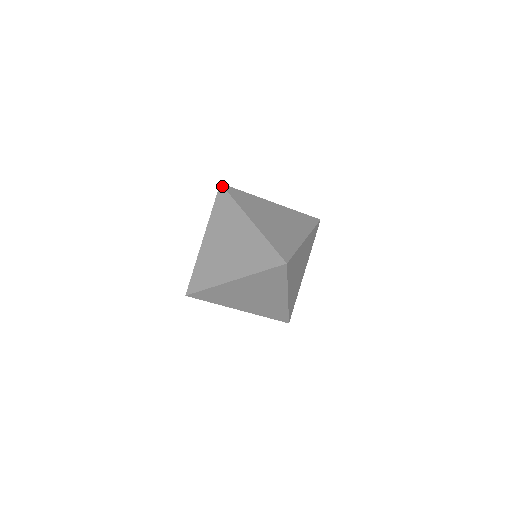
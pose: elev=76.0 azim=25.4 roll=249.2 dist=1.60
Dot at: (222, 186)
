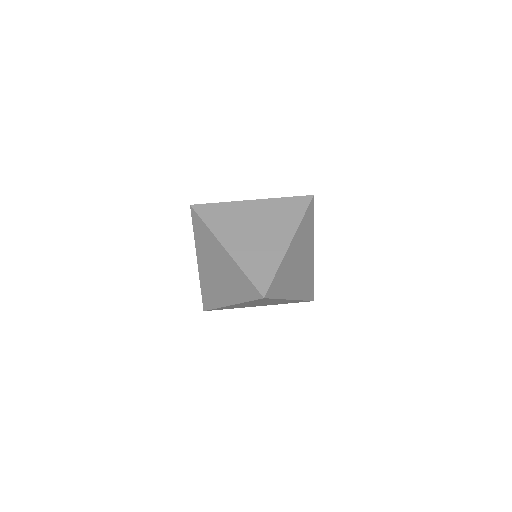
Dot at: (192, 209)
